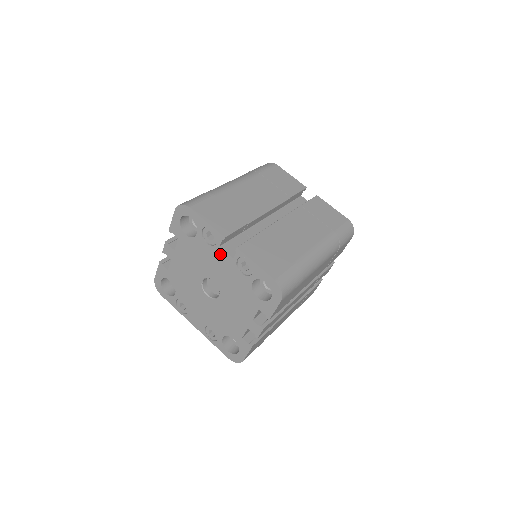
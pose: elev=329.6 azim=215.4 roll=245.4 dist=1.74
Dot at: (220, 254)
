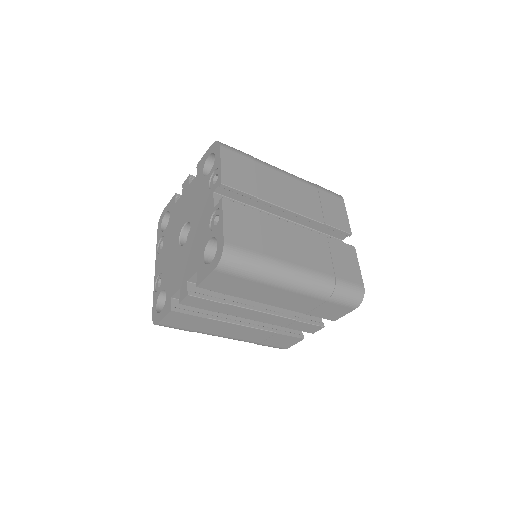
Dot at: (209, 200)
